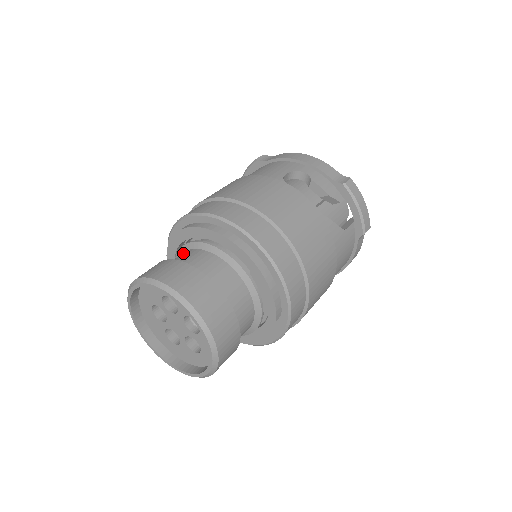
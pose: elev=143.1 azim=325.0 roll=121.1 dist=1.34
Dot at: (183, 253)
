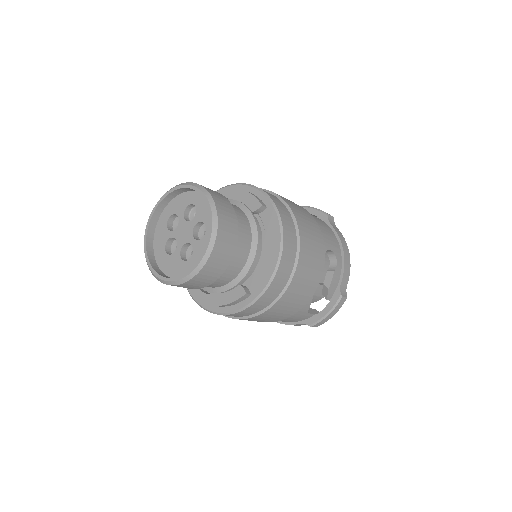
Dot at: occluded
